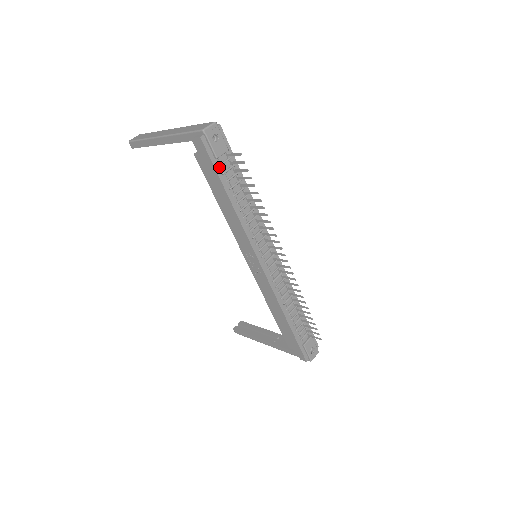
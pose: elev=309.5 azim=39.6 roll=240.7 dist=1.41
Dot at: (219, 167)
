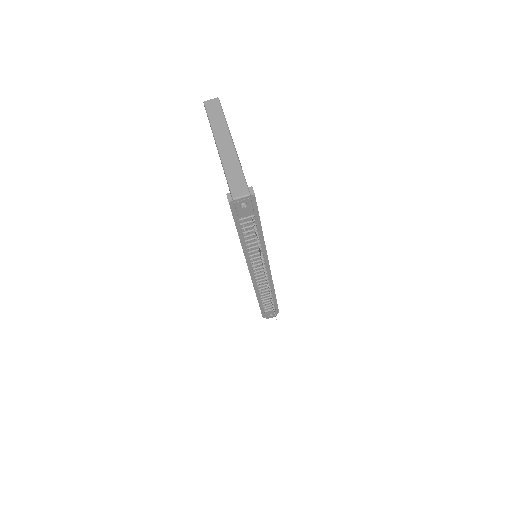
Dot at: (239, 220)
